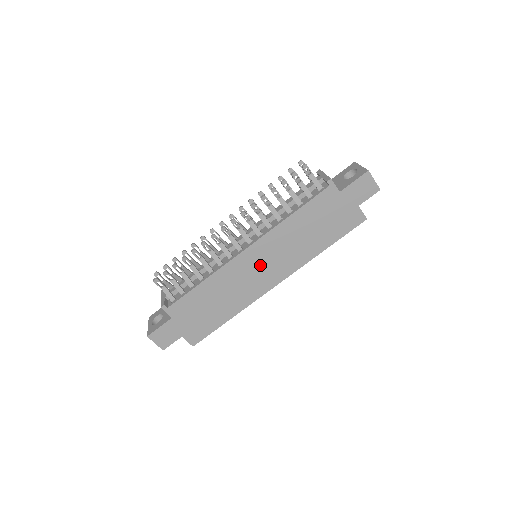
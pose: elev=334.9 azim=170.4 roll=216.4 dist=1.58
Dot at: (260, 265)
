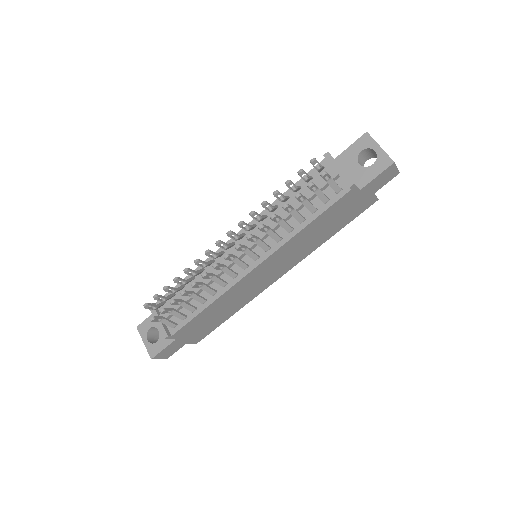
Dot at: (267, 272)
